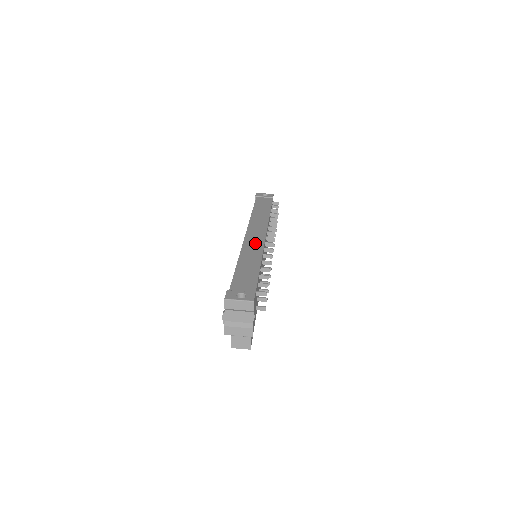
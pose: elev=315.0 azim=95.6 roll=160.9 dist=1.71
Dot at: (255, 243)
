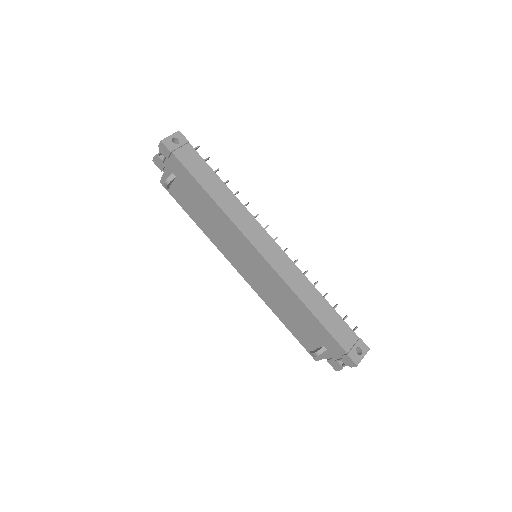
Dot at: (286, 266)
